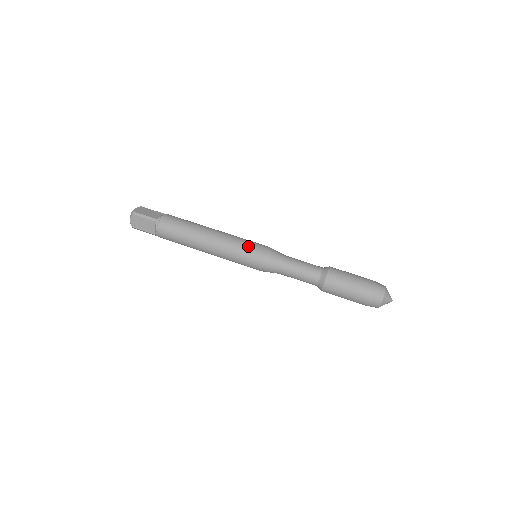
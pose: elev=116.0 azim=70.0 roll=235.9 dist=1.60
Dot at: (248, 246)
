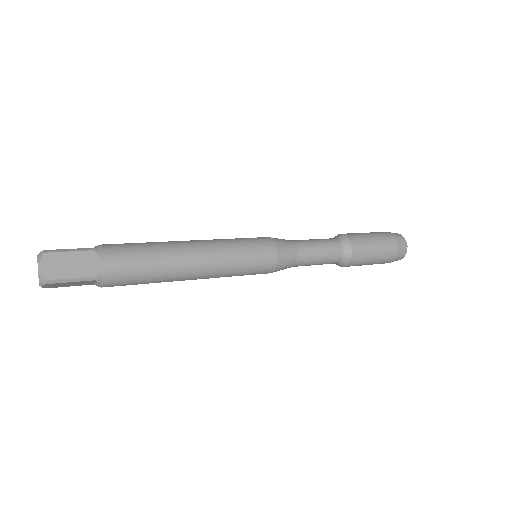
Dot at: (245, 238)
